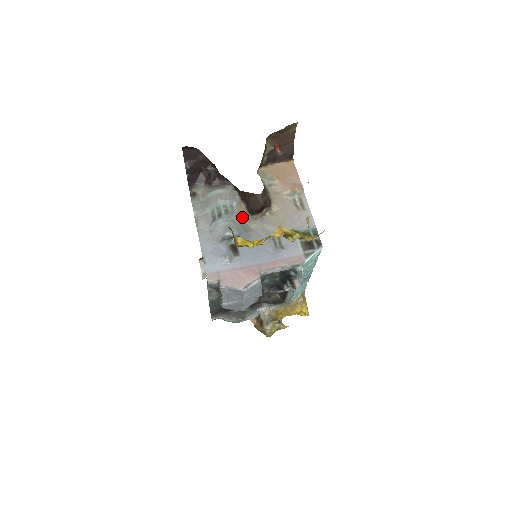
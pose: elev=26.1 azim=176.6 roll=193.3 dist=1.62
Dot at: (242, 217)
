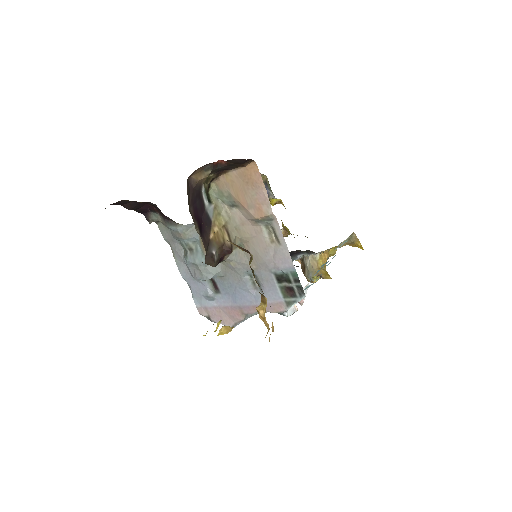
Dot at: occluded
